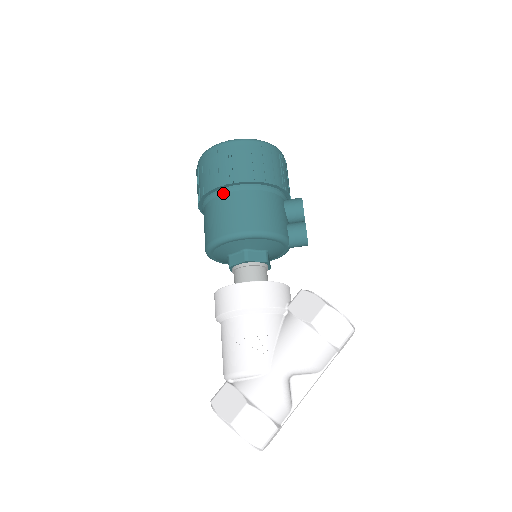
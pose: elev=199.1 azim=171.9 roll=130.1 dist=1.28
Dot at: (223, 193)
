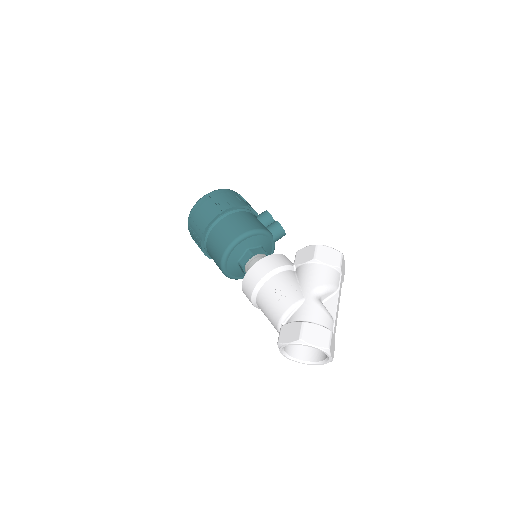
Dot at: (215, 224)
